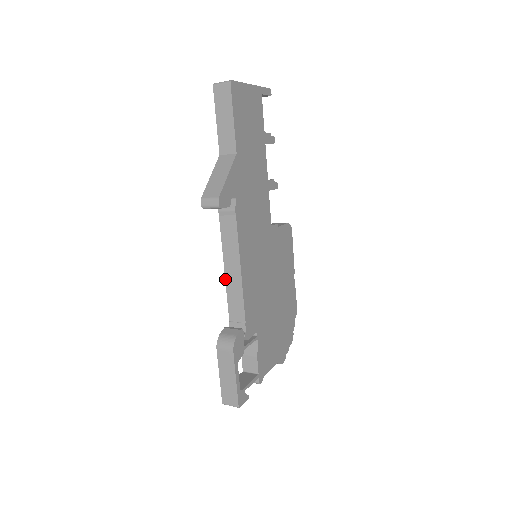
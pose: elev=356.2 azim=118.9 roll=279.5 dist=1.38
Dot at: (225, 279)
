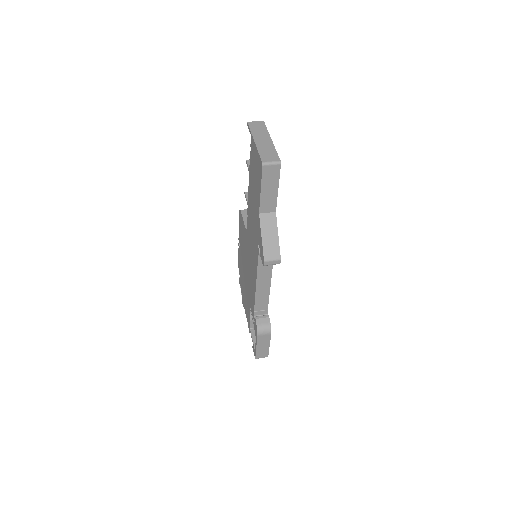
Dot at: (256, 291)
